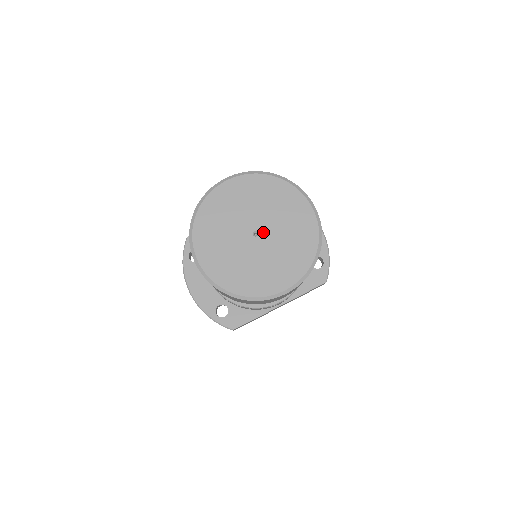
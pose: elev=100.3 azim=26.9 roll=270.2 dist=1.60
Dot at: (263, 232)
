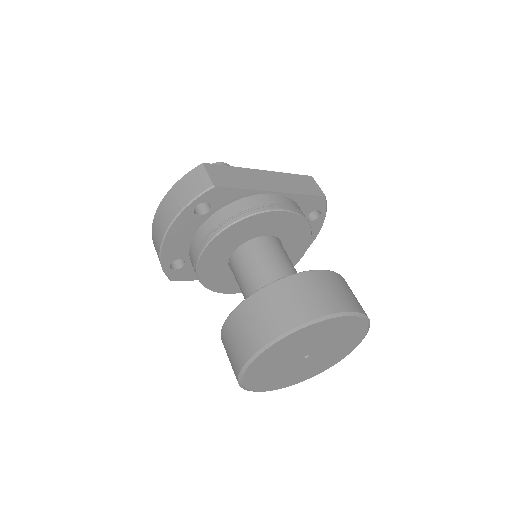
Dot at: (312, 357)
